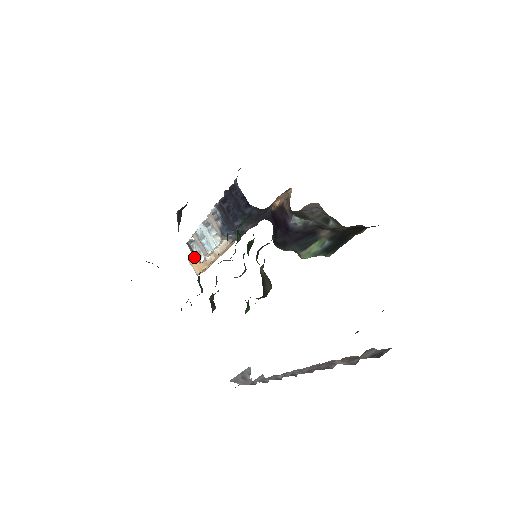
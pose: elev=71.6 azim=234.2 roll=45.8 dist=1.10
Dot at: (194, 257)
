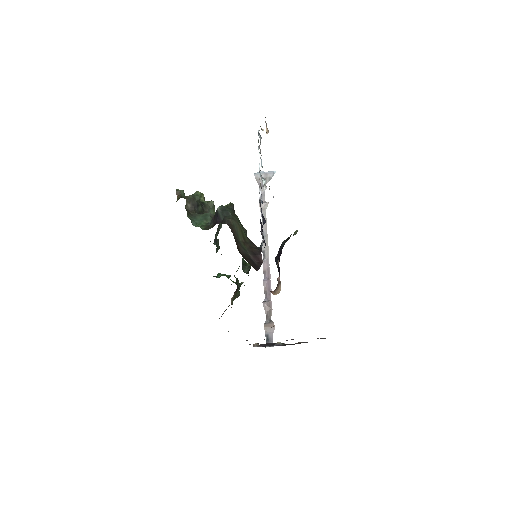
Dot at: occluded
